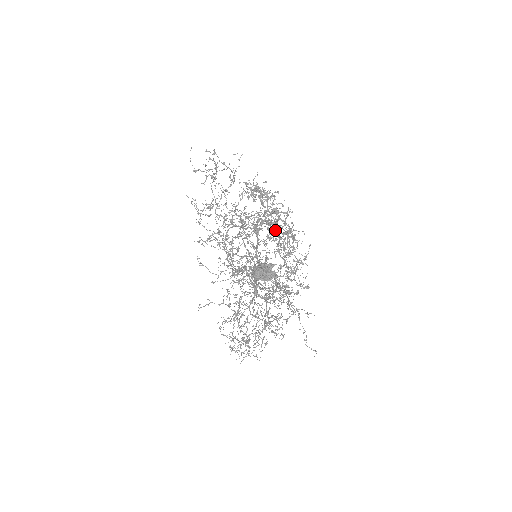
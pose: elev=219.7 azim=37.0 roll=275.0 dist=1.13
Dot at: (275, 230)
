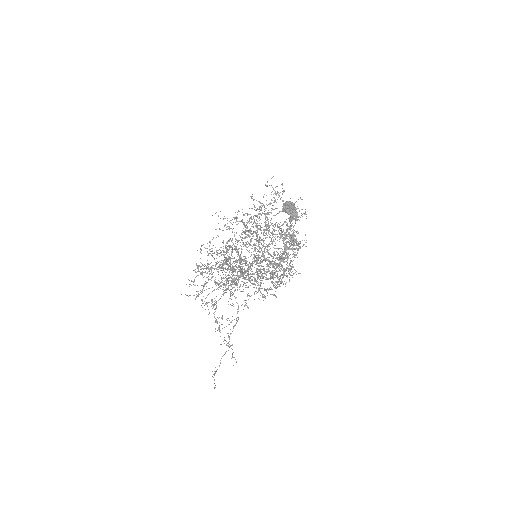
Dot at: (294, 234)
